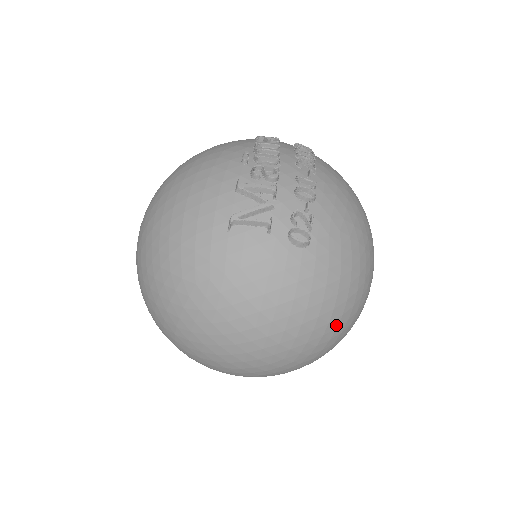
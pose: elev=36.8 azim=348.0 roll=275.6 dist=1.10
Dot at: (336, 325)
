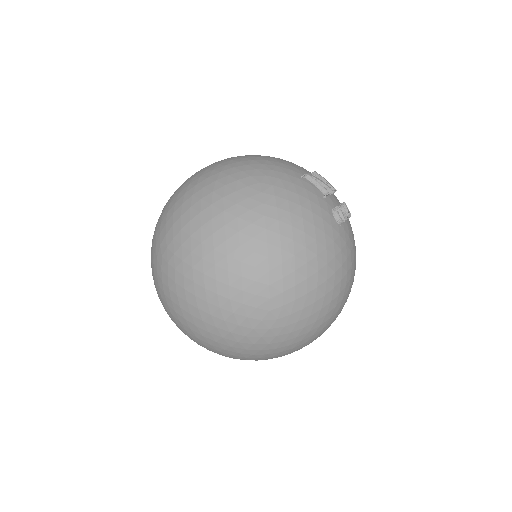
Dot at: (316, 298)
